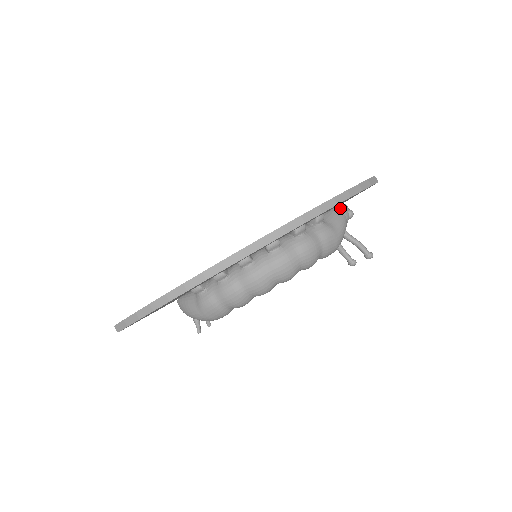
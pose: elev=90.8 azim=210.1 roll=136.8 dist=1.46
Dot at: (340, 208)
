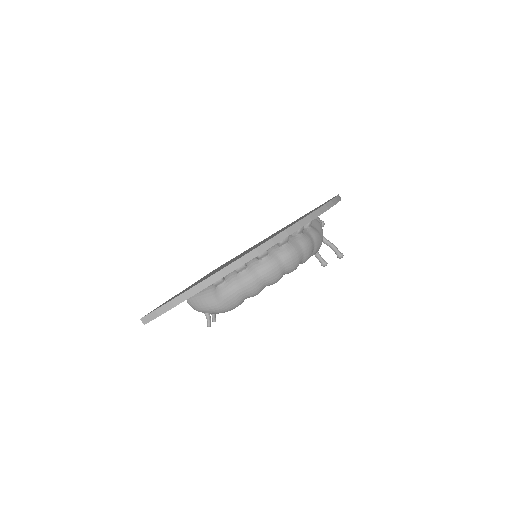
Dot at: (316, 218)
